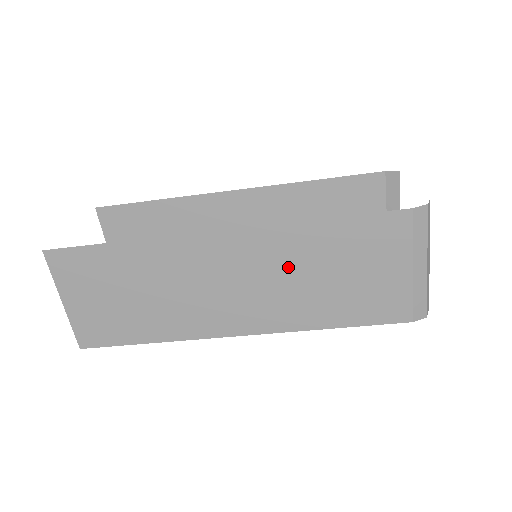
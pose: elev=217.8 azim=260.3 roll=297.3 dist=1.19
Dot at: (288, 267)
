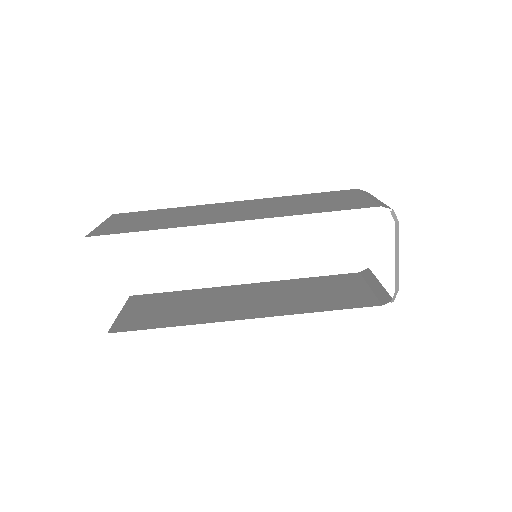
Dot at: (279, 204)
